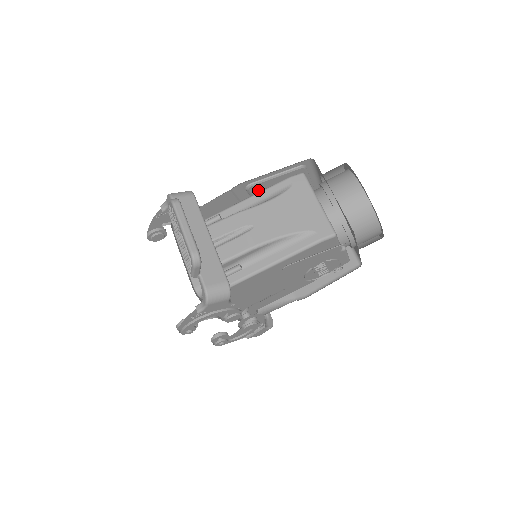
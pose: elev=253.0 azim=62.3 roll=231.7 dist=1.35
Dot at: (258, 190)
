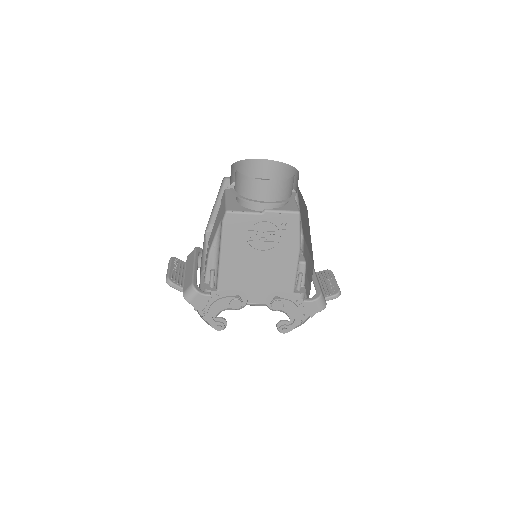
Dot at: occluded
